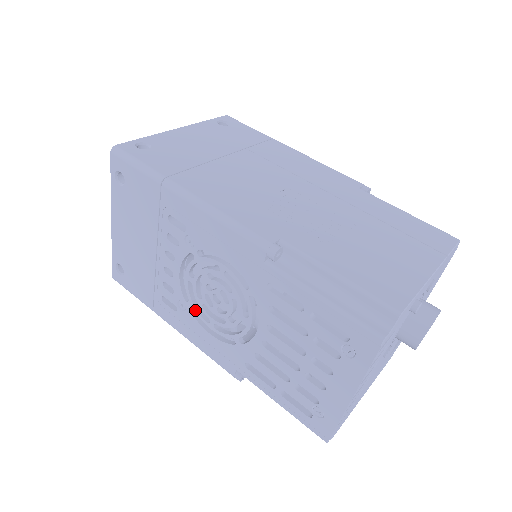
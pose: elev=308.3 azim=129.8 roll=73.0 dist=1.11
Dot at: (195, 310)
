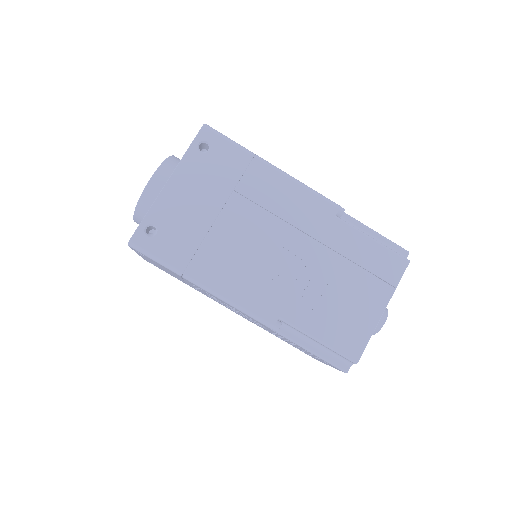
Dot at: occluded
